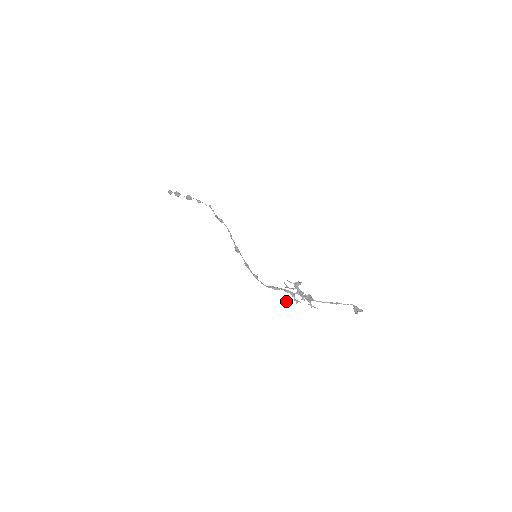
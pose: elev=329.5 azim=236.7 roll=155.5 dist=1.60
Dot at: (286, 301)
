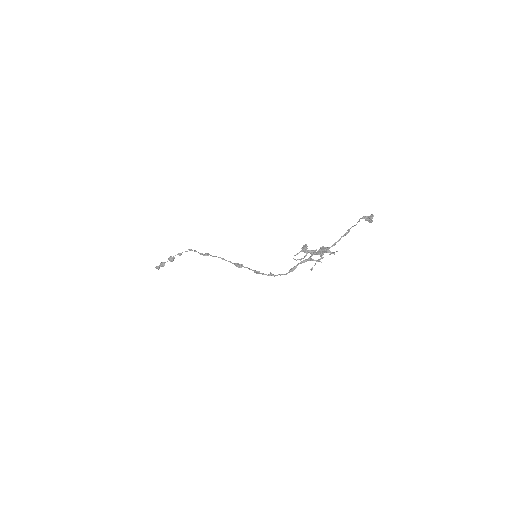
Dot at: occluded
